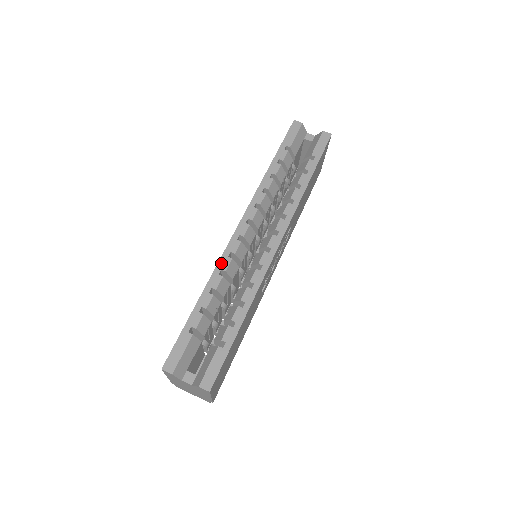
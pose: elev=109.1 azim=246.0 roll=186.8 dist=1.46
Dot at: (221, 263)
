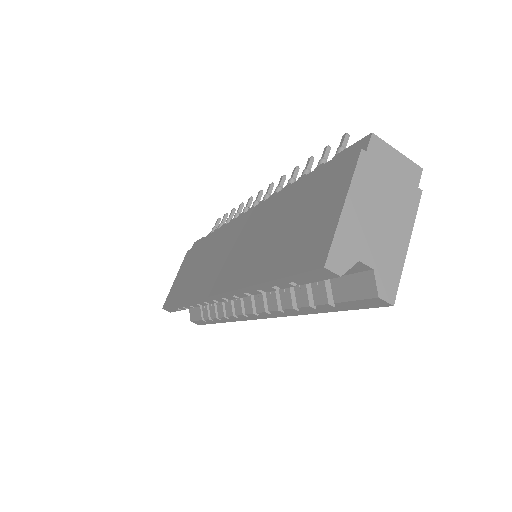
Dot at: (197, 302)
